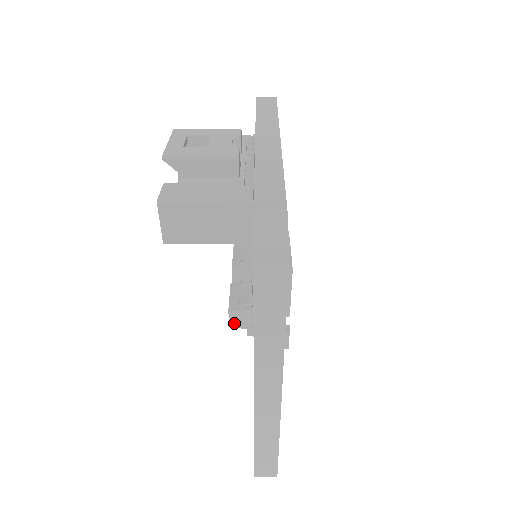
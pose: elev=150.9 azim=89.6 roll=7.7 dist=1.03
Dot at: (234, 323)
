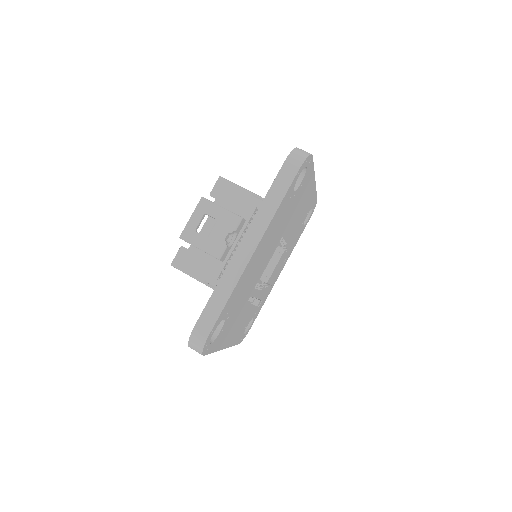
Dot at: occluded
